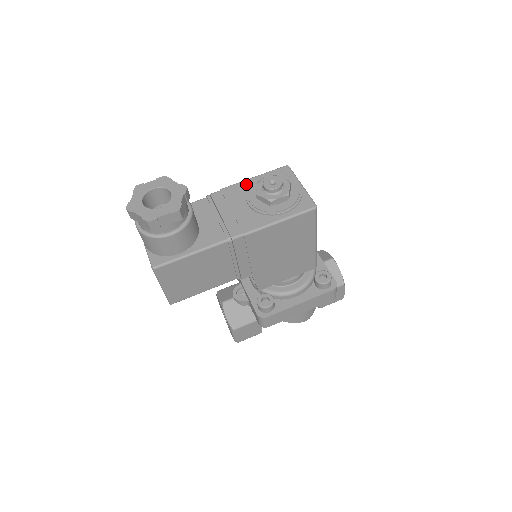
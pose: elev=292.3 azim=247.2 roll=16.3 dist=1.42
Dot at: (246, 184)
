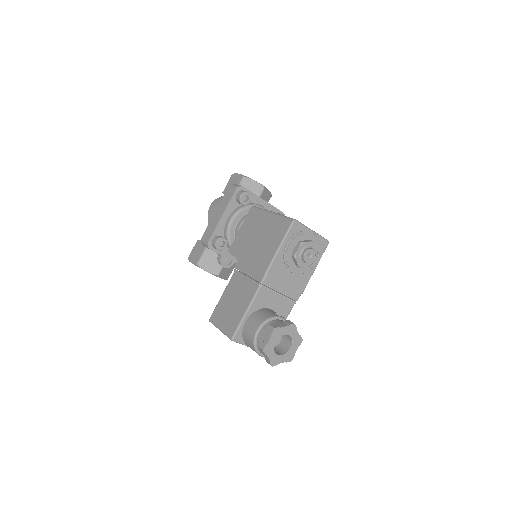
Dot at: (280, 258)
